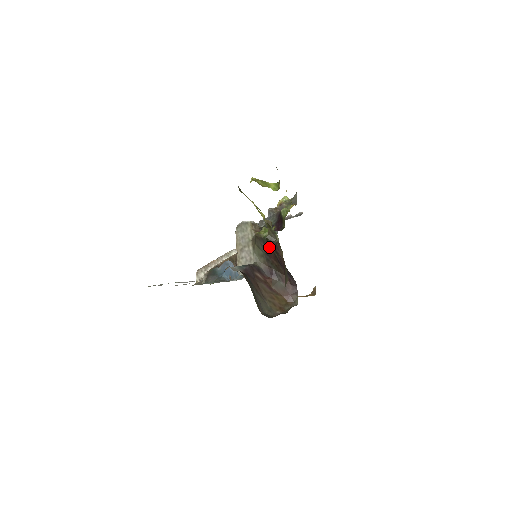
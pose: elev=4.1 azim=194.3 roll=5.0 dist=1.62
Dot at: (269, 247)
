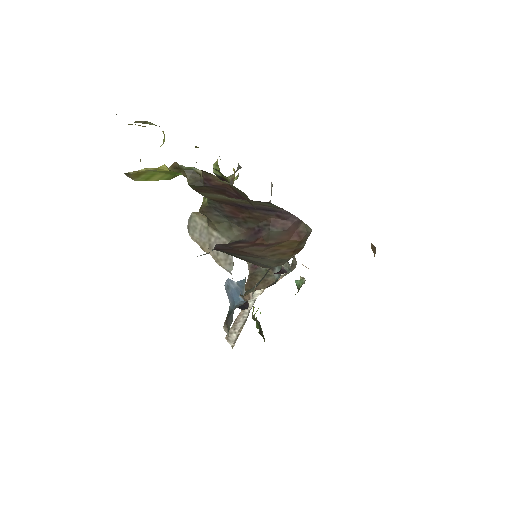
Dot at: (220, 205)
